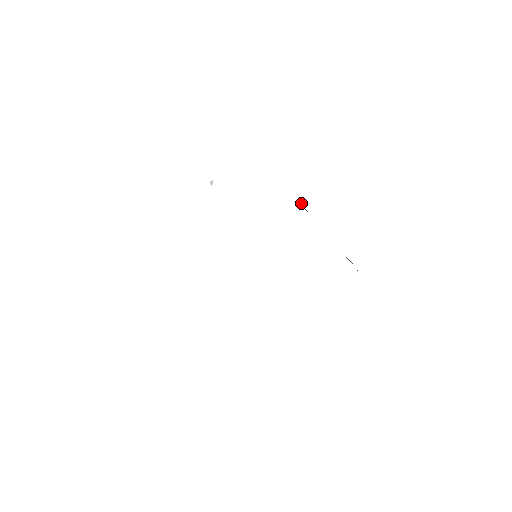
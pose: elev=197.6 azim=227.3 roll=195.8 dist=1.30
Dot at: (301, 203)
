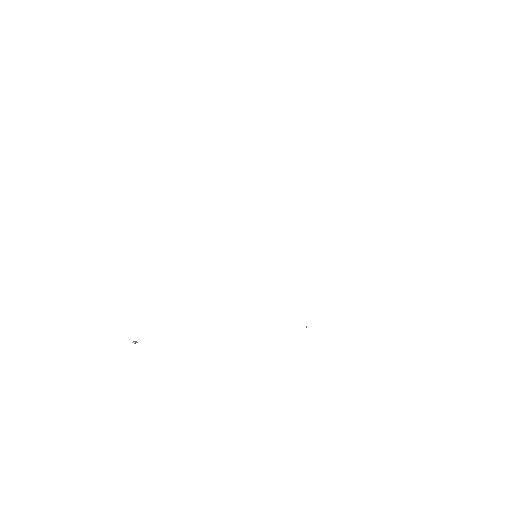
Dot at: occluded
